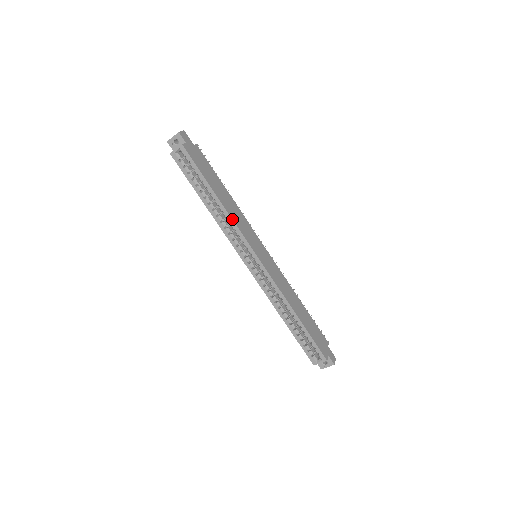
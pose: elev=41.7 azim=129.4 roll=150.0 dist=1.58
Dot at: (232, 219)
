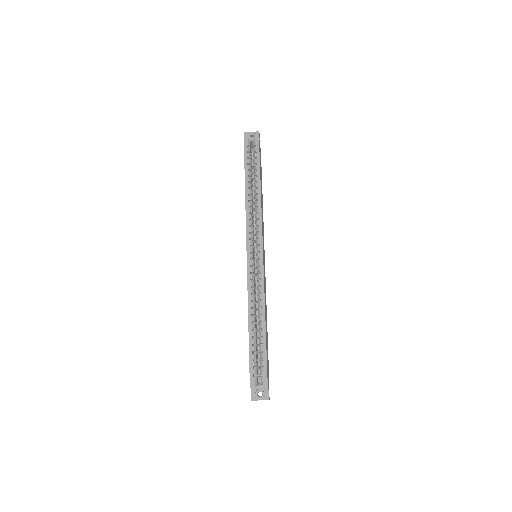
Dot at: (261, 209)
